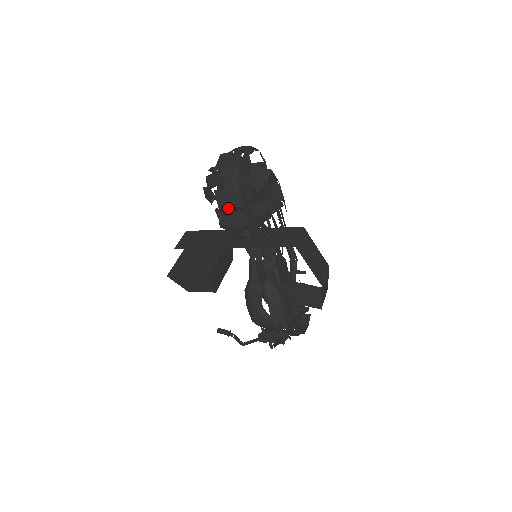
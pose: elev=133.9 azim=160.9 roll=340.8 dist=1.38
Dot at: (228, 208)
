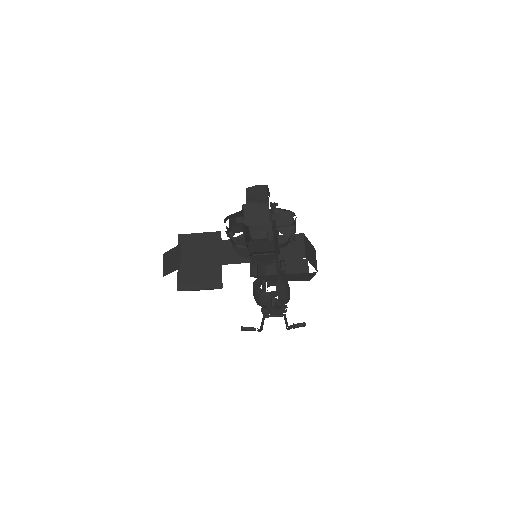
Dot at: (259, 252)
